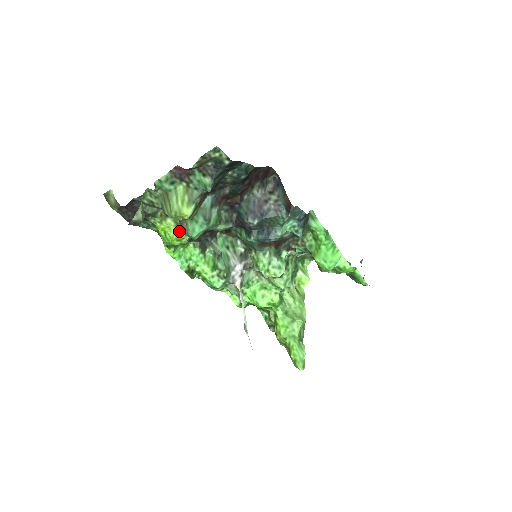
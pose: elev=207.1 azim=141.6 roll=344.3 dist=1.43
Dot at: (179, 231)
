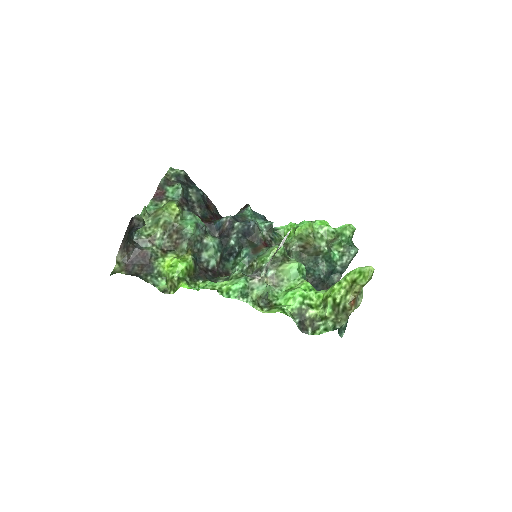
Dot at: (181, 258)
